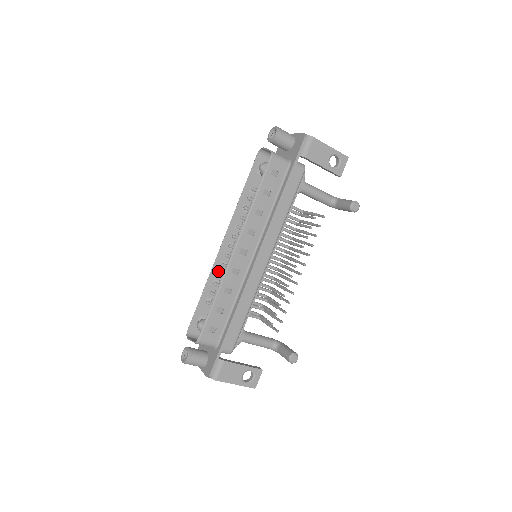
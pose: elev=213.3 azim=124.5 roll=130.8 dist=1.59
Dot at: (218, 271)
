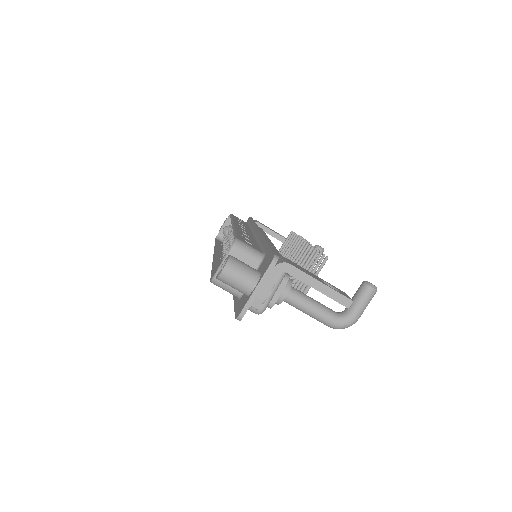
Dot at: occluded
